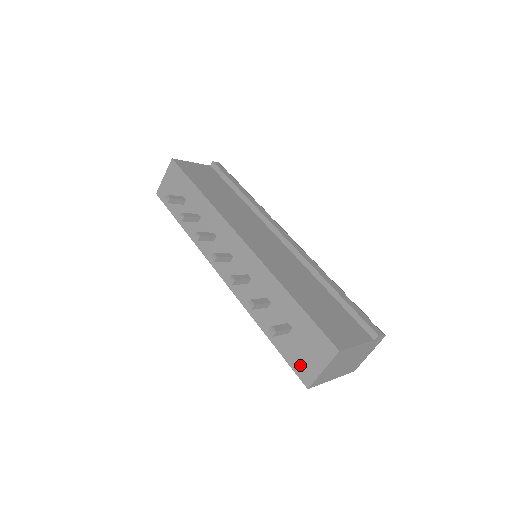
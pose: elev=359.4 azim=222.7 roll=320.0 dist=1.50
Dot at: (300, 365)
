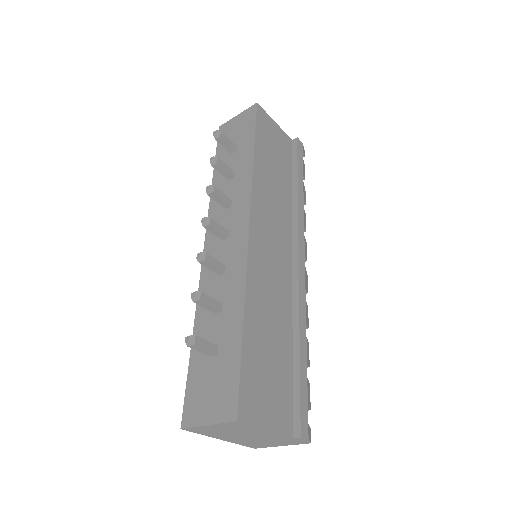
Dot at: (194, 398)
